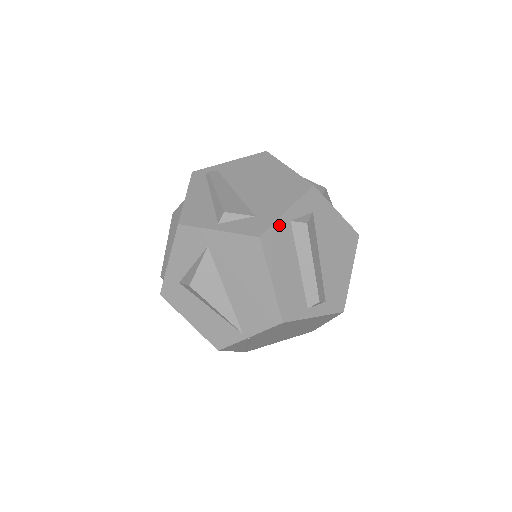
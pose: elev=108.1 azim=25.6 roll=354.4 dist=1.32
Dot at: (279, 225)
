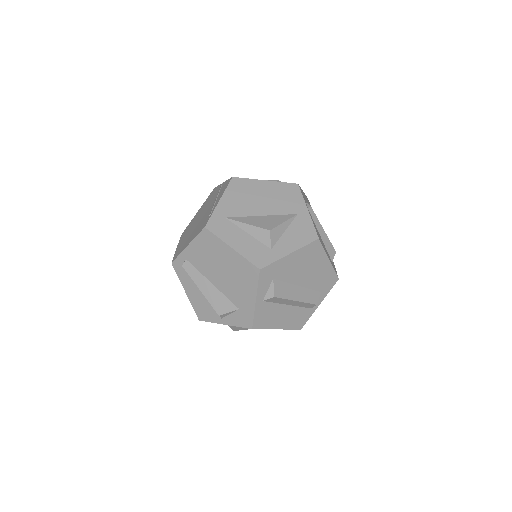
Dot at: (258, 311)
